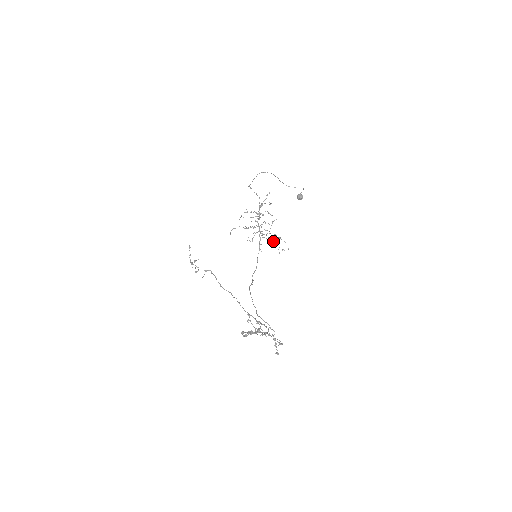
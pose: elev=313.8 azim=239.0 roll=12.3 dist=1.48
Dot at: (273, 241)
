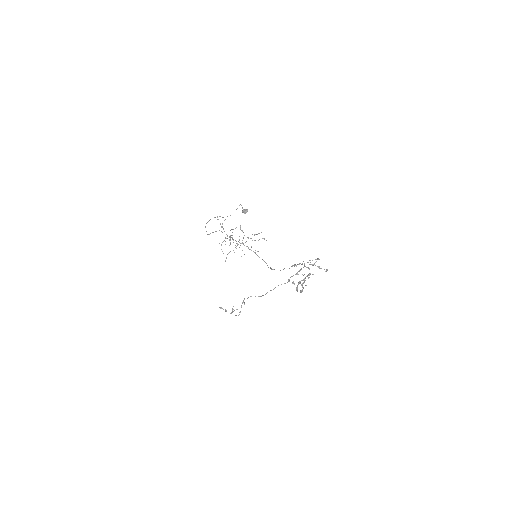
Dot at: occluded
